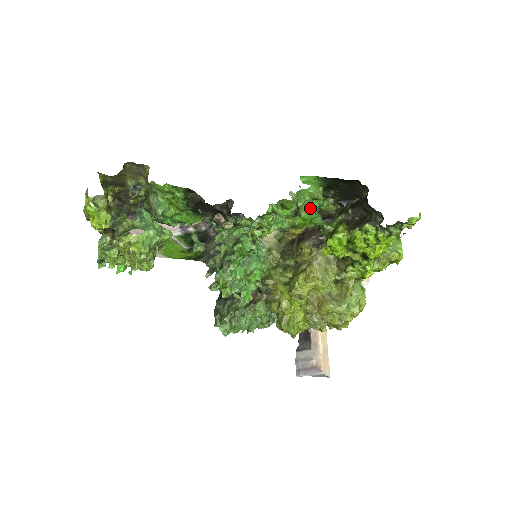
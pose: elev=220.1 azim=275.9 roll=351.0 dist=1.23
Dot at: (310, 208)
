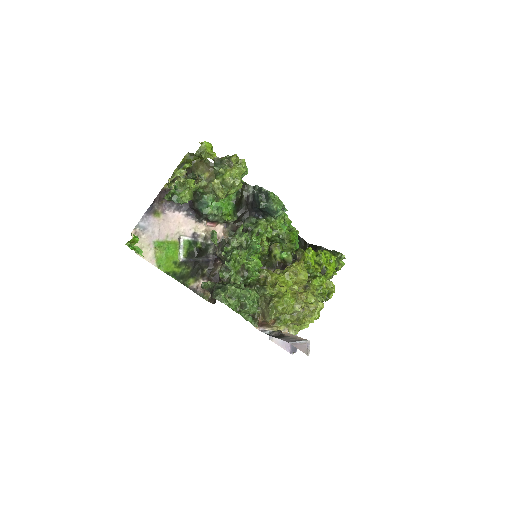
Dot at: occluded
